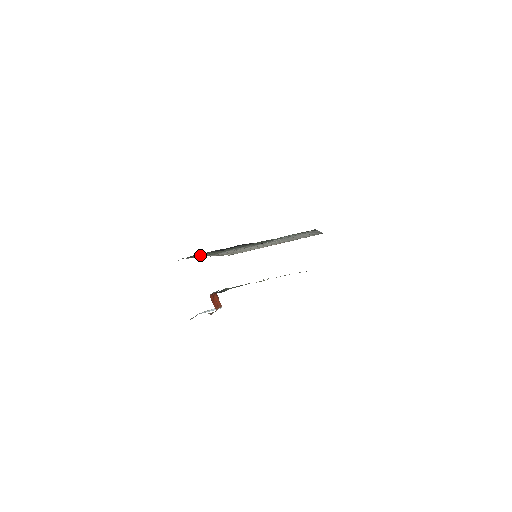
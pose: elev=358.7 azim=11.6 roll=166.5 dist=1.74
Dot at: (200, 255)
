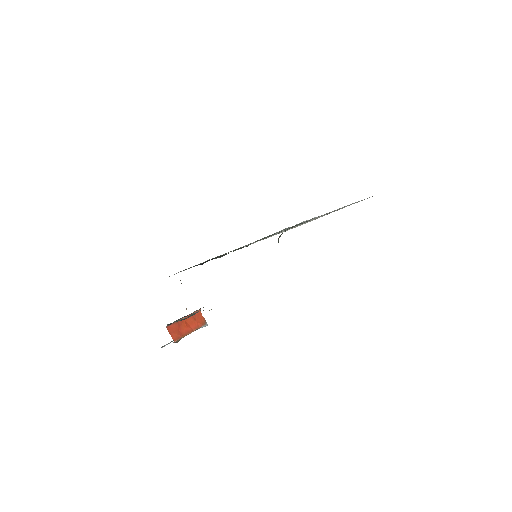
Dot at: occluded
